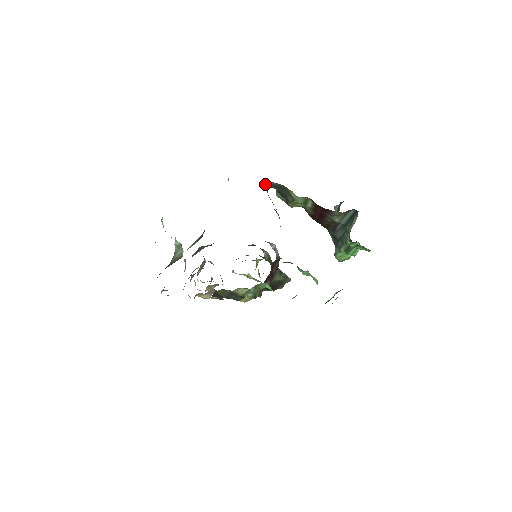
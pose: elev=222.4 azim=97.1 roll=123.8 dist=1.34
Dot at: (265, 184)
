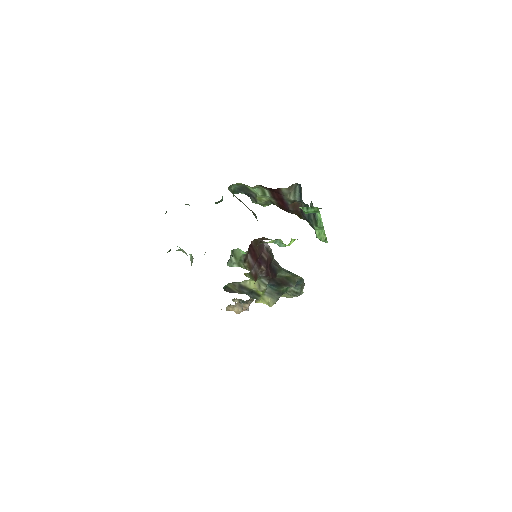
Dot at: (233, 191)
